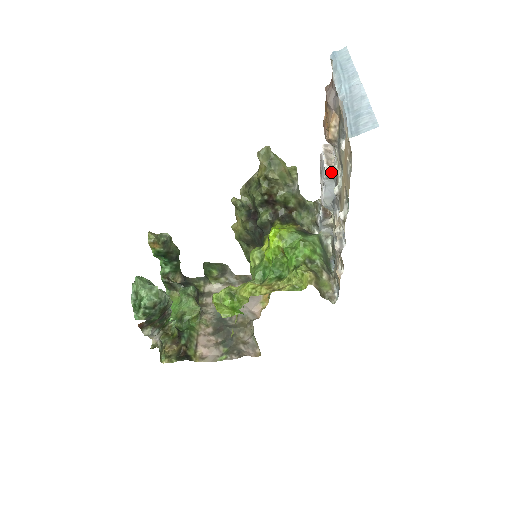
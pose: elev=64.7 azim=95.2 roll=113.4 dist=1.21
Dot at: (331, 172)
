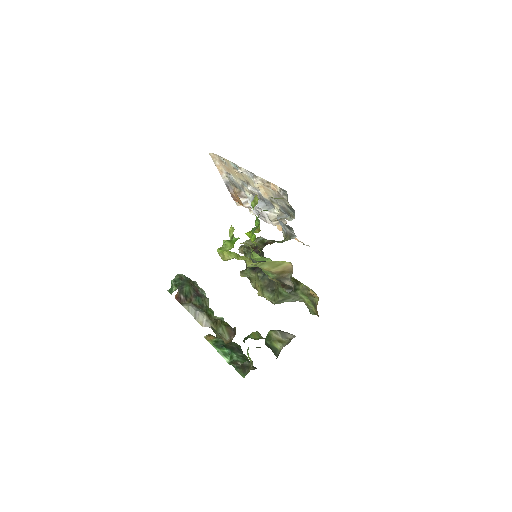
Dot at: (252, 199)
